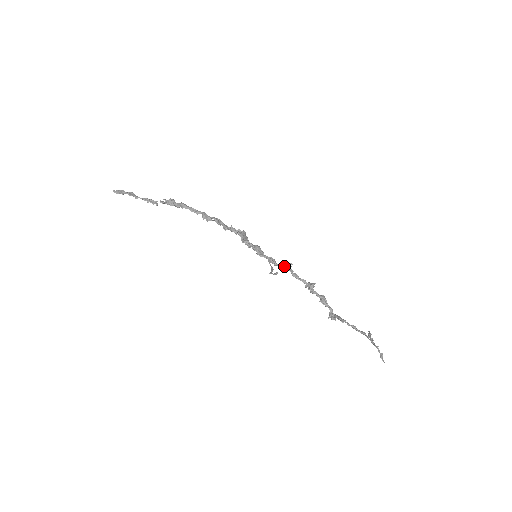
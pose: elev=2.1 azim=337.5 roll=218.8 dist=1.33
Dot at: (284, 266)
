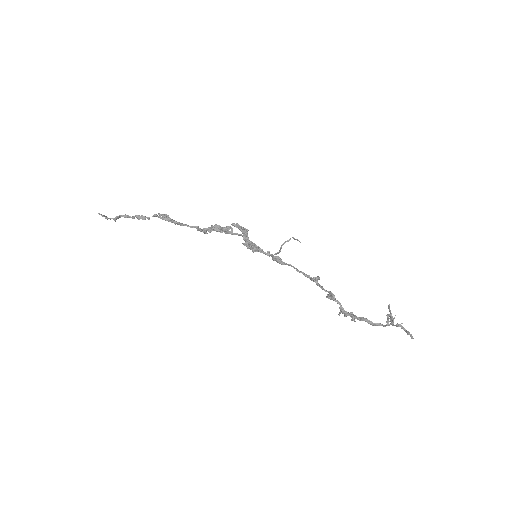
Dot at: (294, 238)
